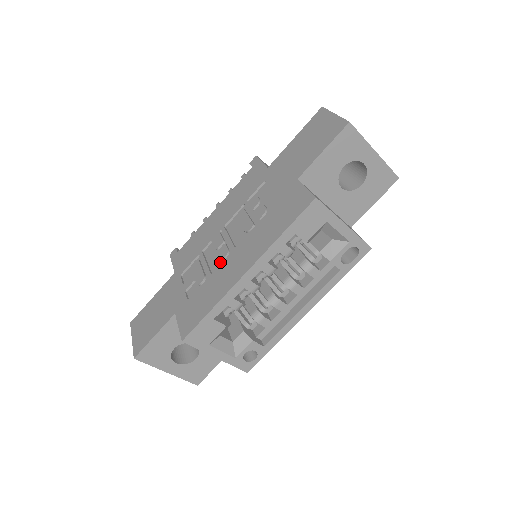
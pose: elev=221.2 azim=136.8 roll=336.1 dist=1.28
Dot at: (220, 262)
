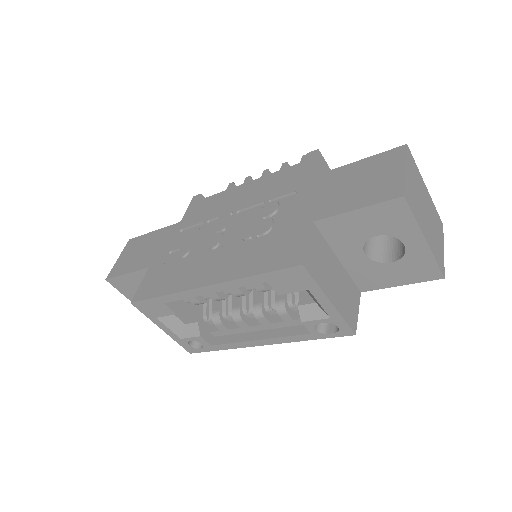
Dot at: (206, 249)
